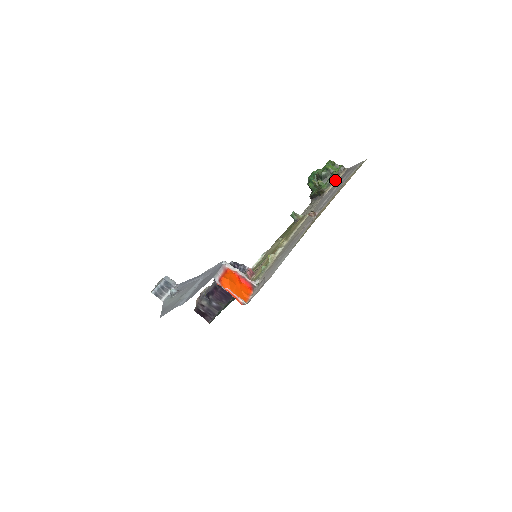
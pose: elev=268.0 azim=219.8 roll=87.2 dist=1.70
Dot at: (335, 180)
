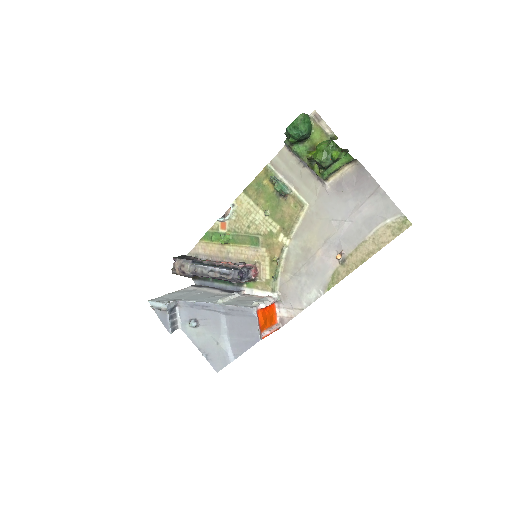
Dot at: (341, 170)
